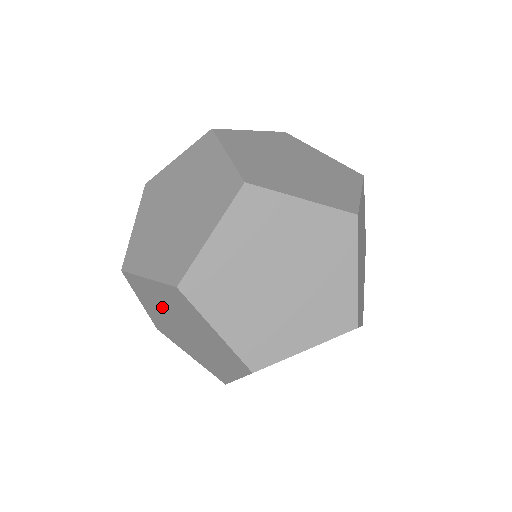
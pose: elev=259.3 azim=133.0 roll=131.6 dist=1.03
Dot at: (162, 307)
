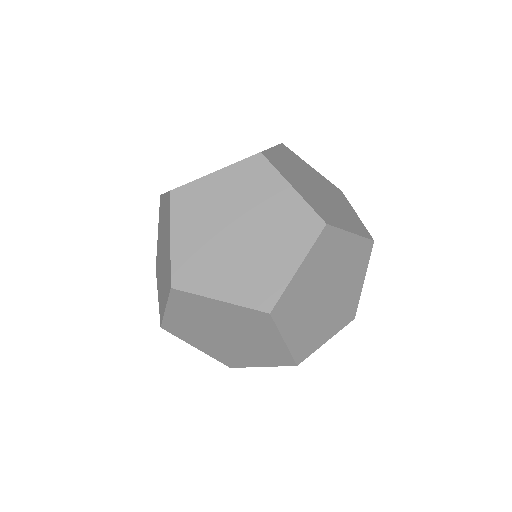
Dot at: occluded
